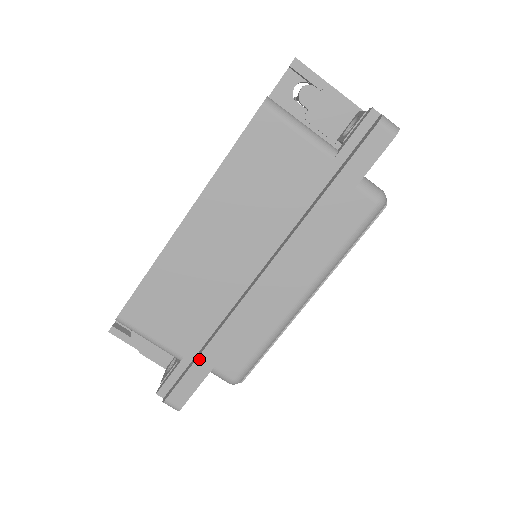
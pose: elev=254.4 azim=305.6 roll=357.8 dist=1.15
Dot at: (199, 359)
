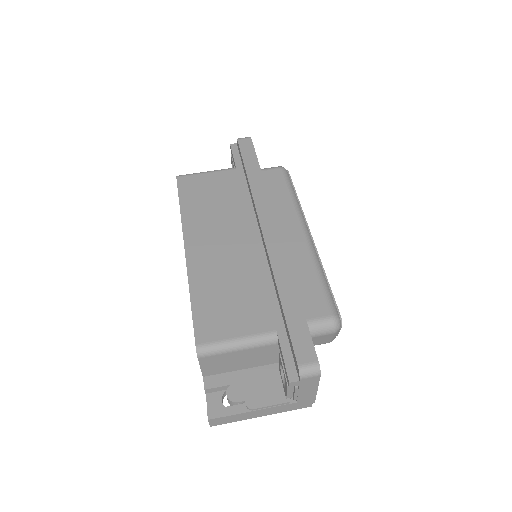
Dot at: (285, 309)
